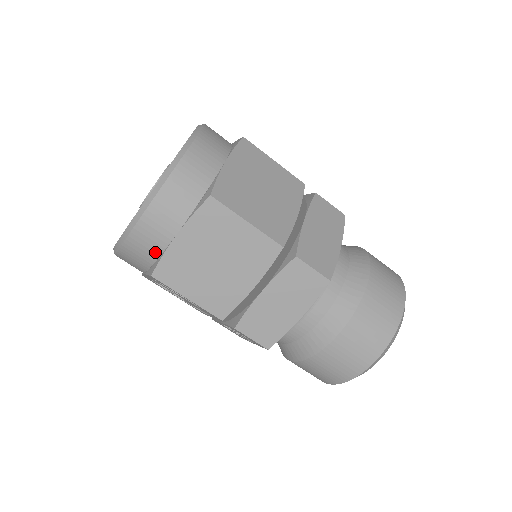
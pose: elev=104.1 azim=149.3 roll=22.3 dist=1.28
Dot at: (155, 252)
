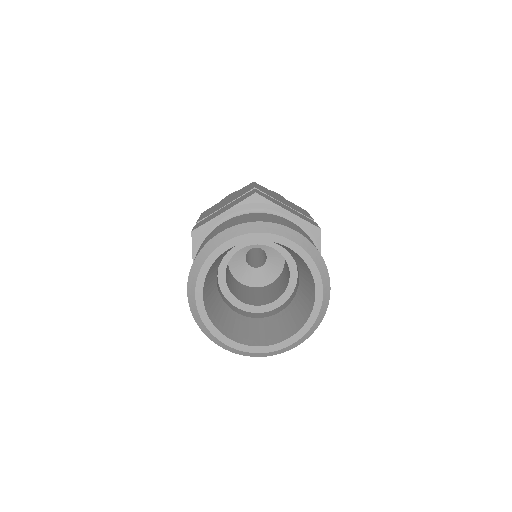
Dot at: occluded
